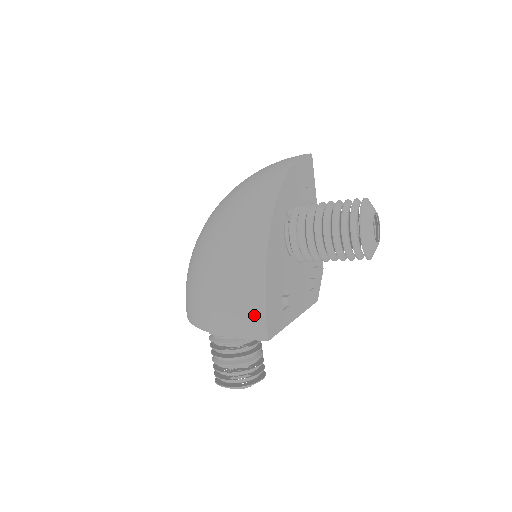
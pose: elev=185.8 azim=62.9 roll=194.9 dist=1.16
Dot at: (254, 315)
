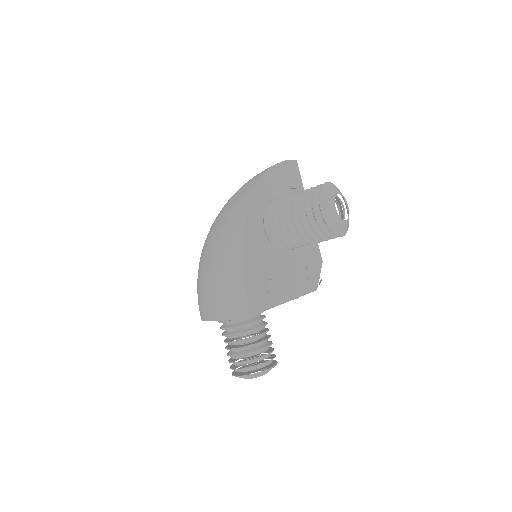
Dot at: (237, 296)
